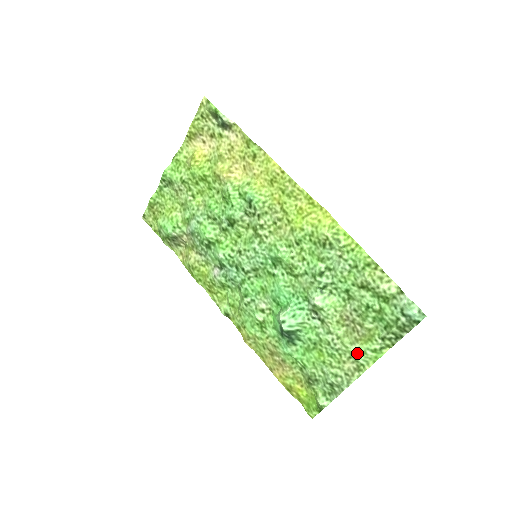
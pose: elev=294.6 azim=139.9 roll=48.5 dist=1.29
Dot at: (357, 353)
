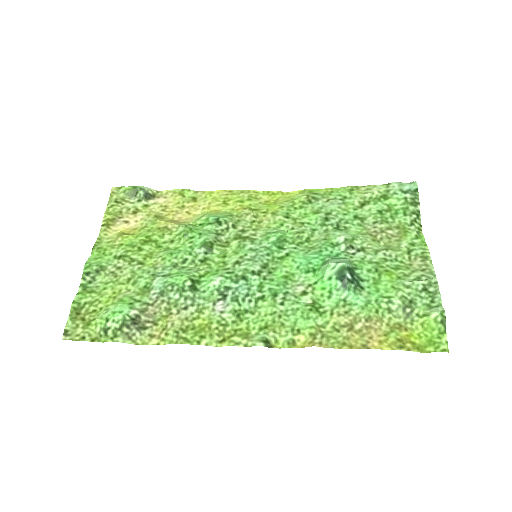
Dot at: (410, 247)
